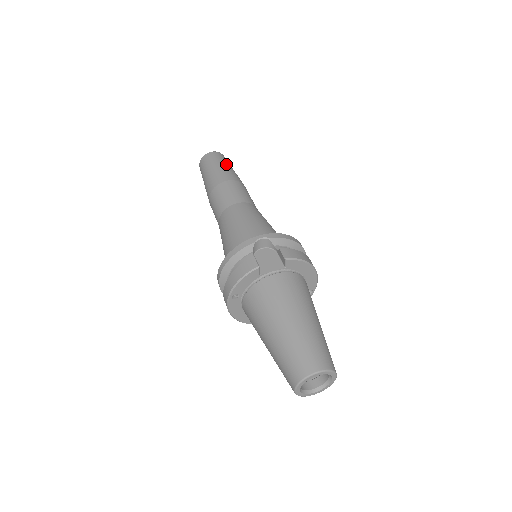
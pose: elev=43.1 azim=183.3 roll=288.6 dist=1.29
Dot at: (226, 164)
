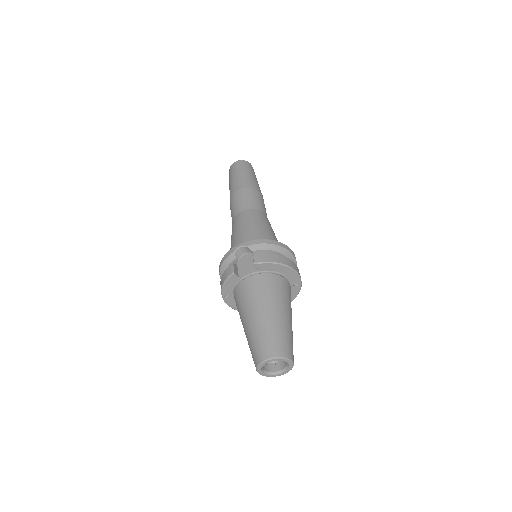
Dot at: (244, 172)
